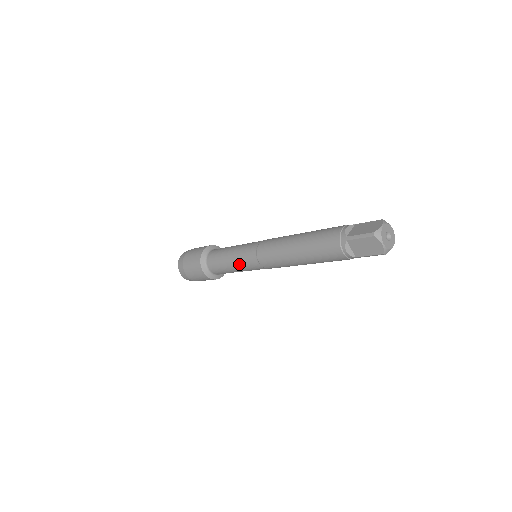
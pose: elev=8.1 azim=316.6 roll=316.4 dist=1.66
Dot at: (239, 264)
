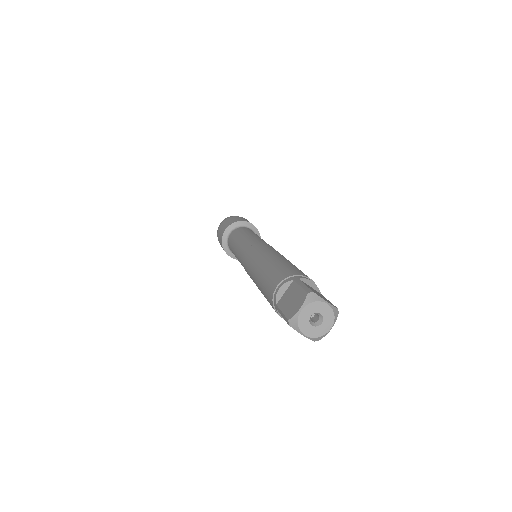
Dot at: occluded
